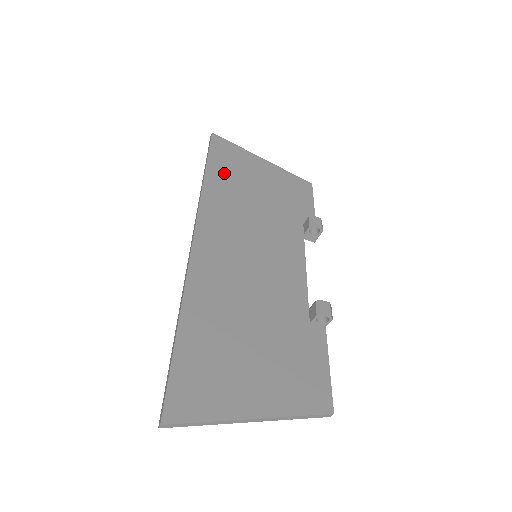
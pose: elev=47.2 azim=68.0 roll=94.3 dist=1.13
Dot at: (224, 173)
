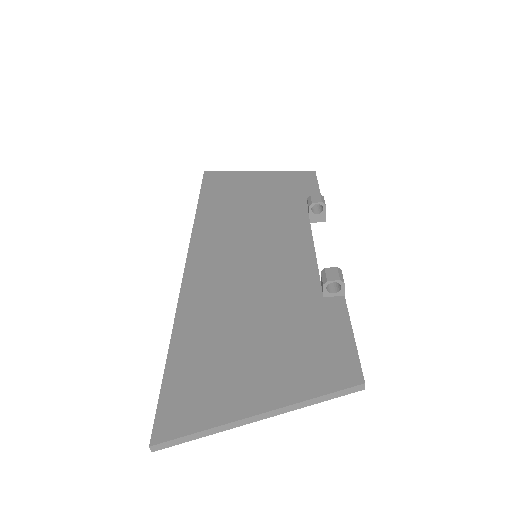
Dot at: (217, 198)
